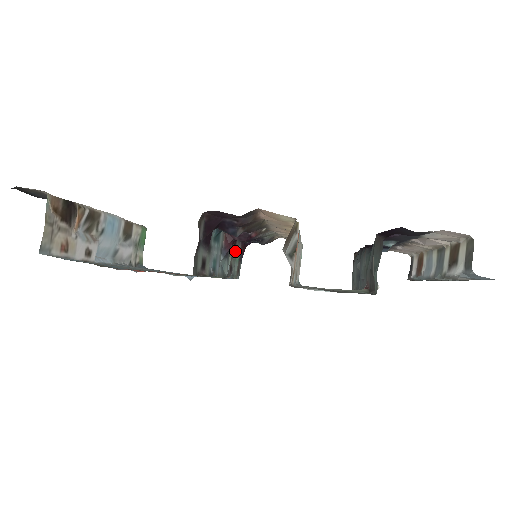
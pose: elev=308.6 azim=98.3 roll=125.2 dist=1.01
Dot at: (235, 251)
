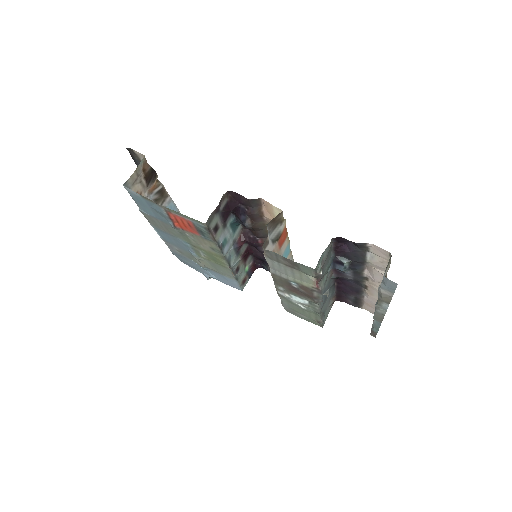
Dot at: (246, 262)
